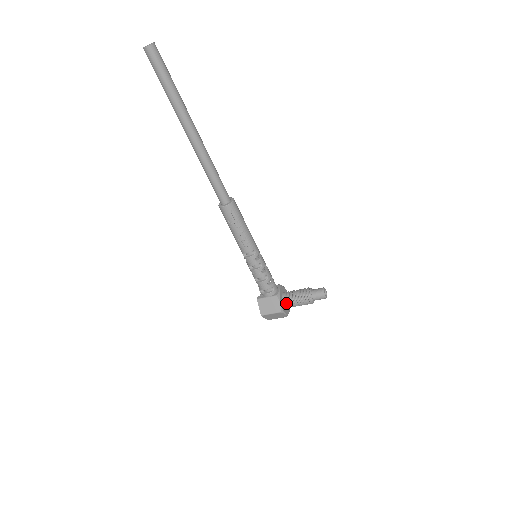
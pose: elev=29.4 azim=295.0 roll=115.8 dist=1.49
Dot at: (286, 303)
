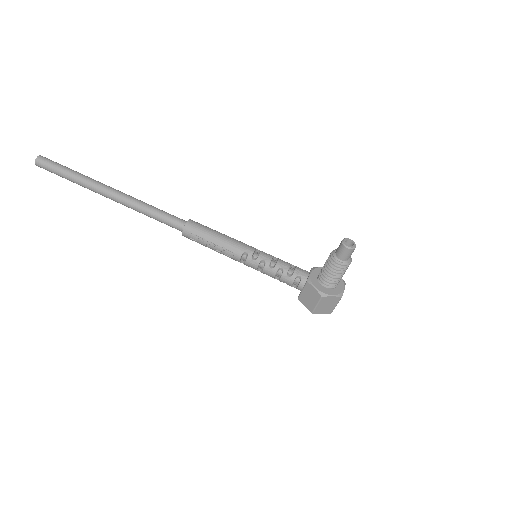
Dot at: (324, 283)
